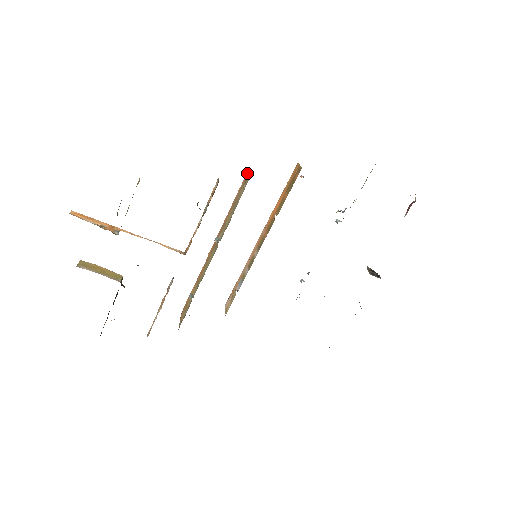
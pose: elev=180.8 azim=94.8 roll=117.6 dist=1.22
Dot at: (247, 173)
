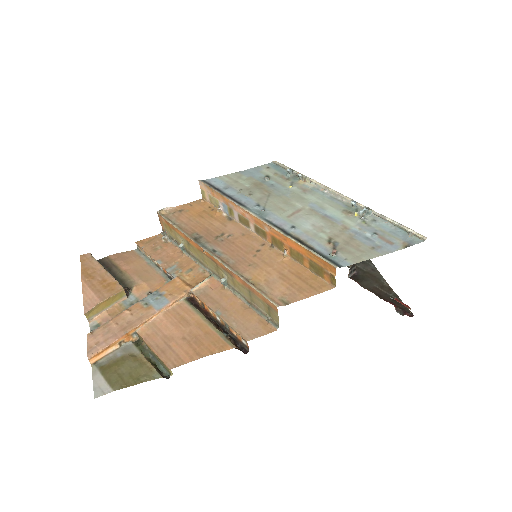
Dot at: (273, 307)
